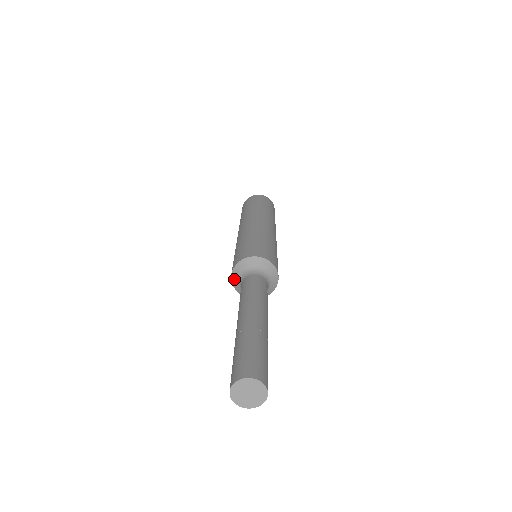
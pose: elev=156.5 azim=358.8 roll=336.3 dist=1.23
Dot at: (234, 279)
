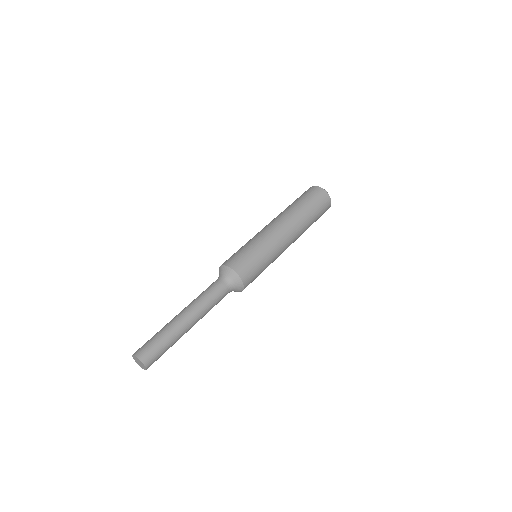
Dot at: (219, 271)
